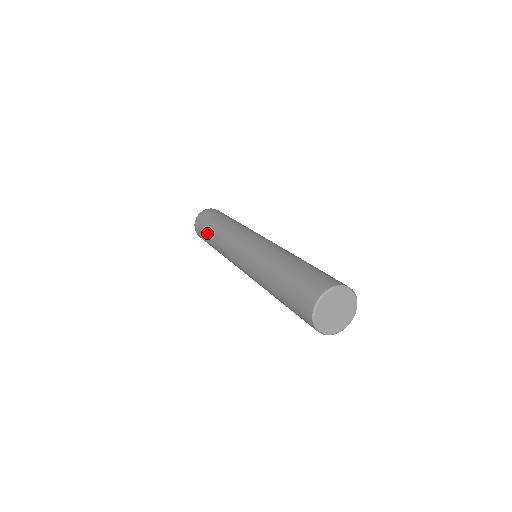
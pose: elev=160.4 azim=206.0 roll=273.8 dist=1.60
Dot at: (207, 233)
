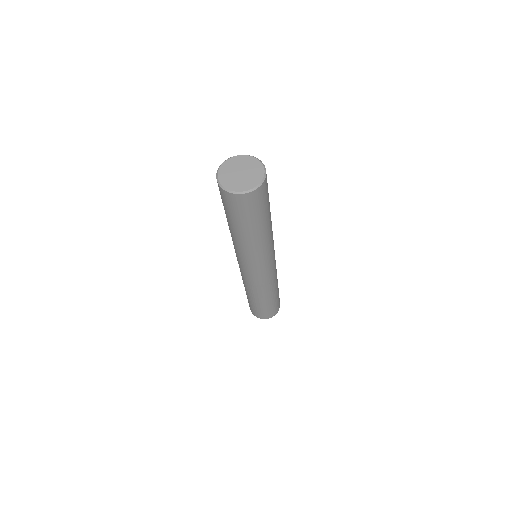
Dot at: occluded
